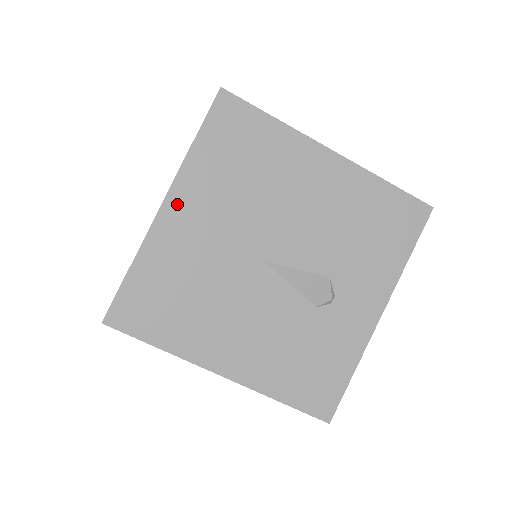
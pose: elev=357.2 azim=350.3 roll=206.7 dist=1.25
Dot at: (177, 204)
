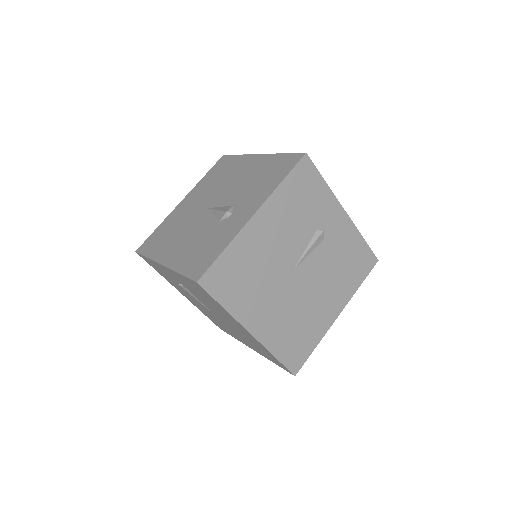
Dot at: (186, 200)
